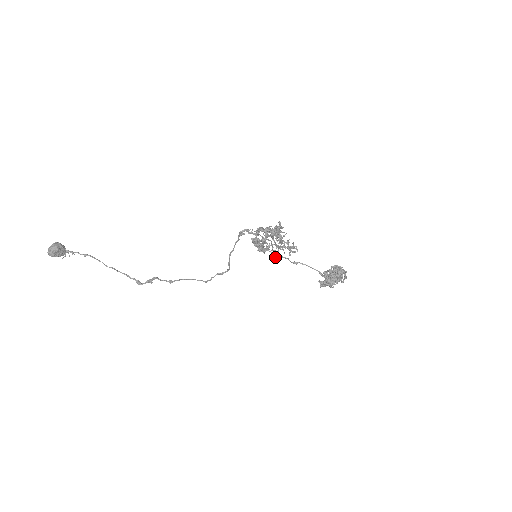
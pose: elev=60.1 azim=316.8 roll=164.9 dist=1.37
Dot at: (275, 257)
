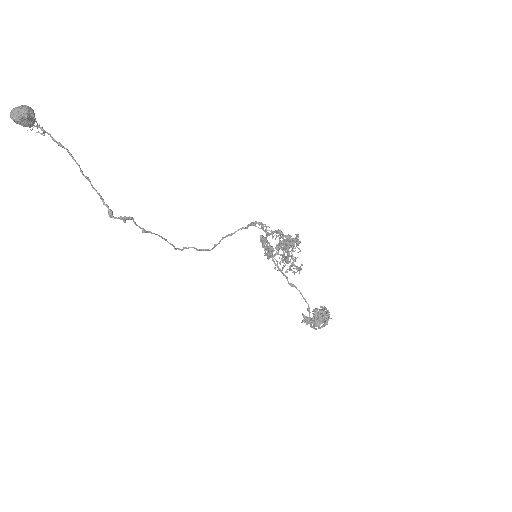
Dot at: (275, 268)
